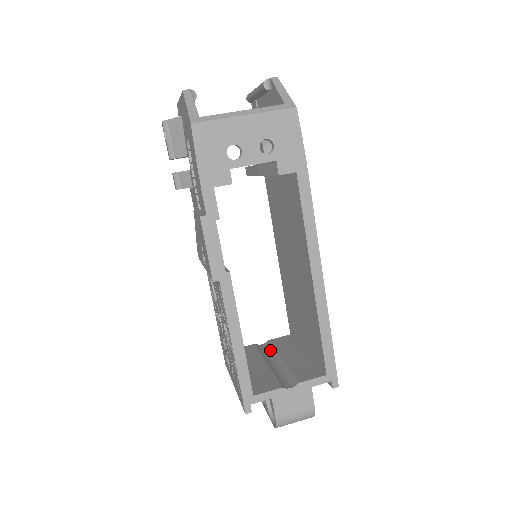
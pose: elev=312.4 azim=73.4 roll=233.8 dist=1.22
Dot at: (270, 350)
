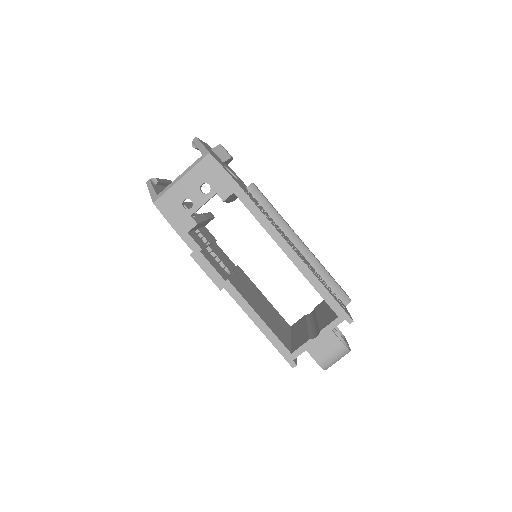
Dot at: (314, 315)
